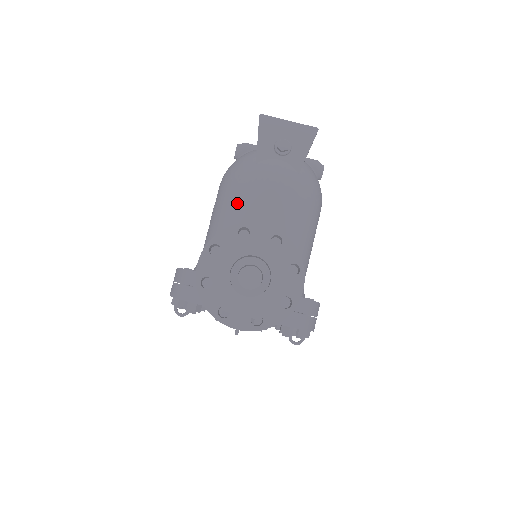
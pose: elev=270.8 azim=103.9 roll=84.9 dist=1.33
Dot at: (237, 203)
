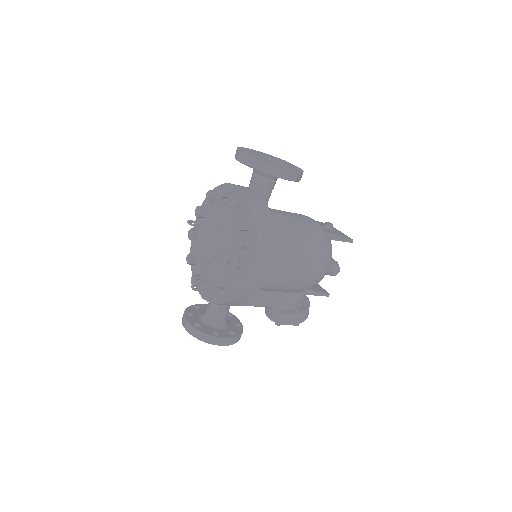
Dot at: occluded
